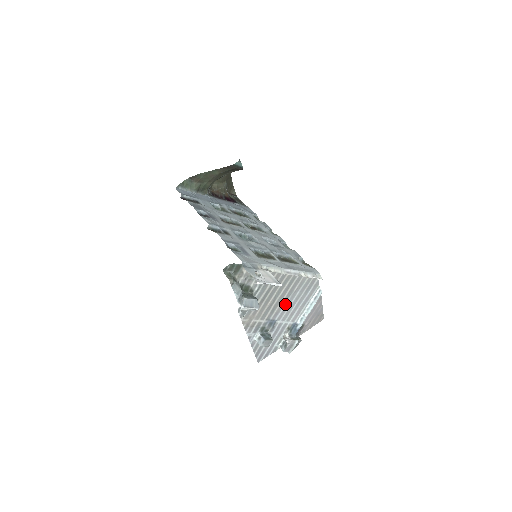
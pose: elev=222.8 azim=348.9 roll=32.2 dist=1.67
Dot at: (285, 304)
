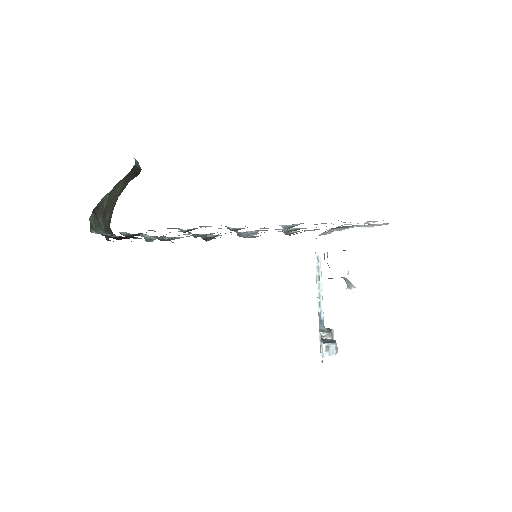
Dot at: occluded
